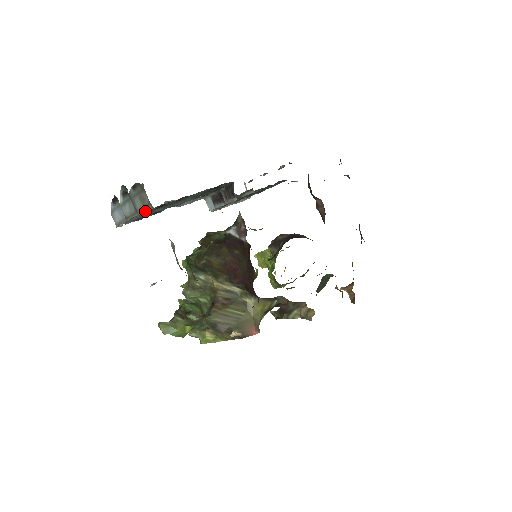
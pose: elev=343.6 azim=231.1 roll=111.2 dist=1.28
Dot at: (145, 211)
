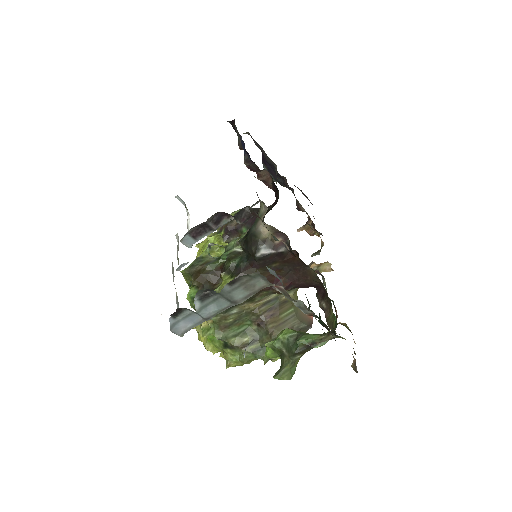
Dot at: (251, 296)
